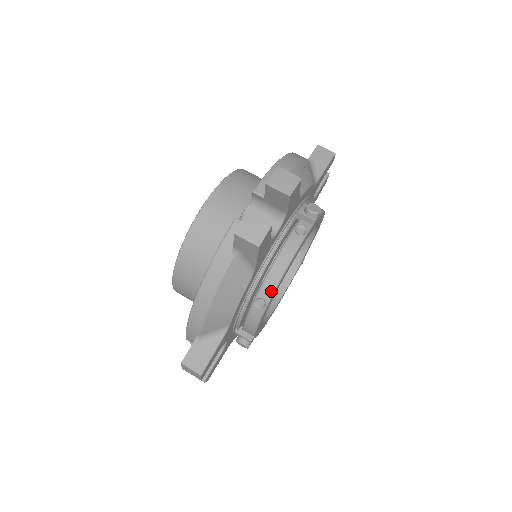
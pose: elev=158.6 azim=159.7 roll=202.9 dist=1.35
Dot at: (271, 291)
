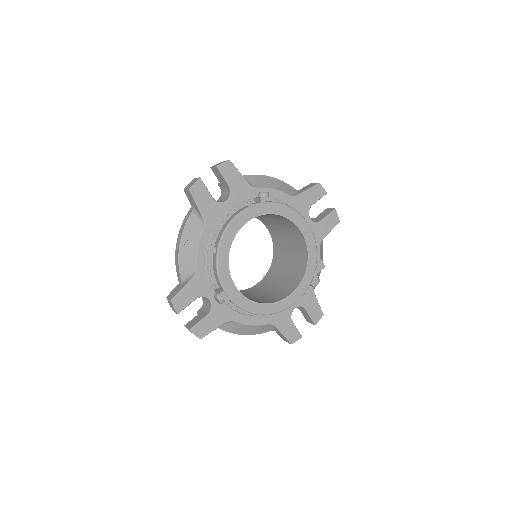
Dot at: (220, 238)
